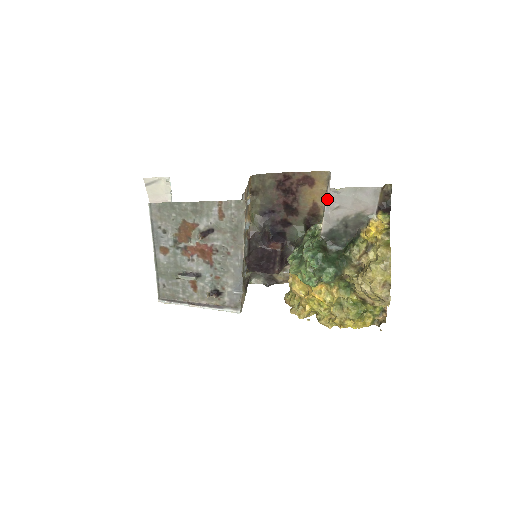
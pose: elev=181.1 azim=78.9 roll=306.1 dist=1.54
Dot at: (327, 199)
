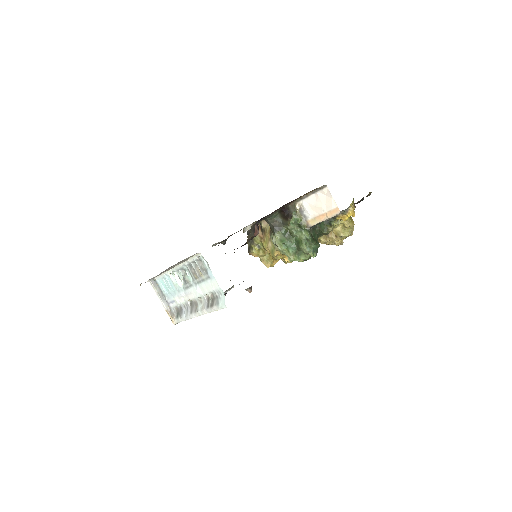
Dot at: occluded
